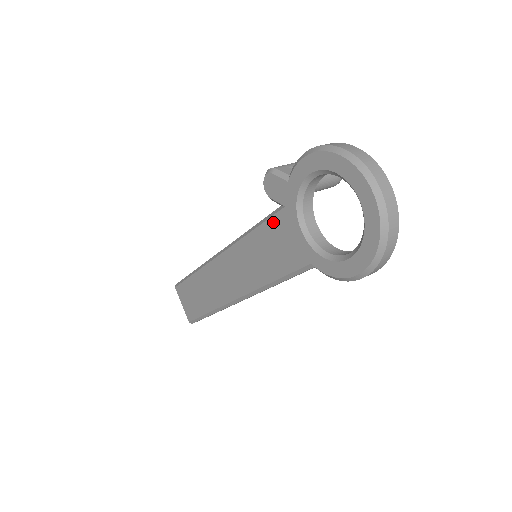
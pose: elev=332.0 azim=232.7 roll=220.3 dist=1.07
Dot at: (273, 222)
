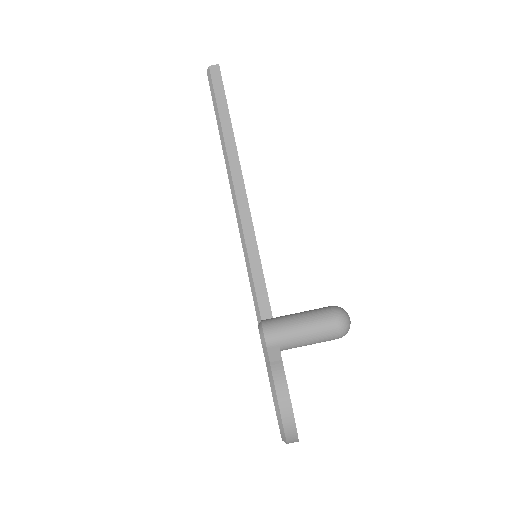
Dot at: (257, 320)
